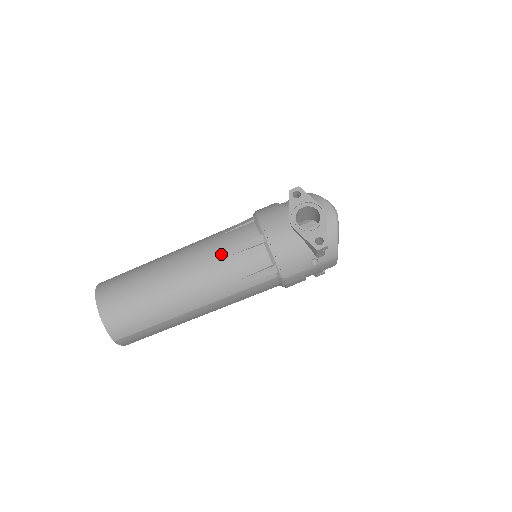
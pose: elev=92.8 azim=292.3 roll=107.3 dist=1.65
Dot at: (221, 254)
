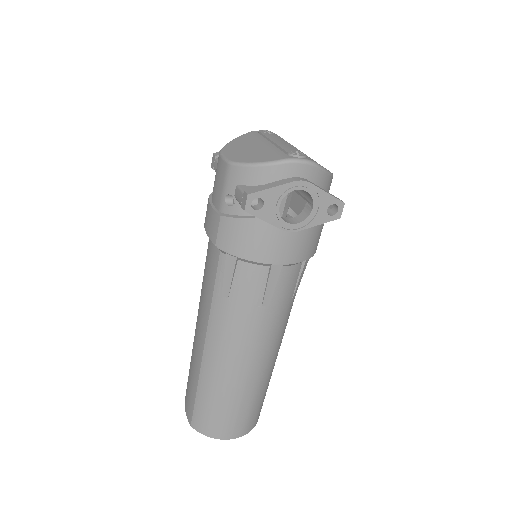
Dot at: (259, 316)
